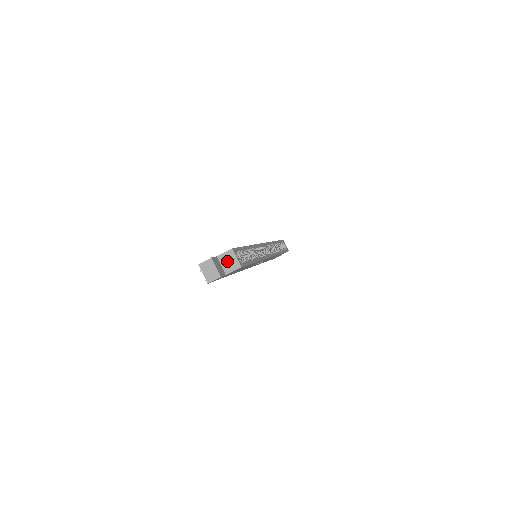
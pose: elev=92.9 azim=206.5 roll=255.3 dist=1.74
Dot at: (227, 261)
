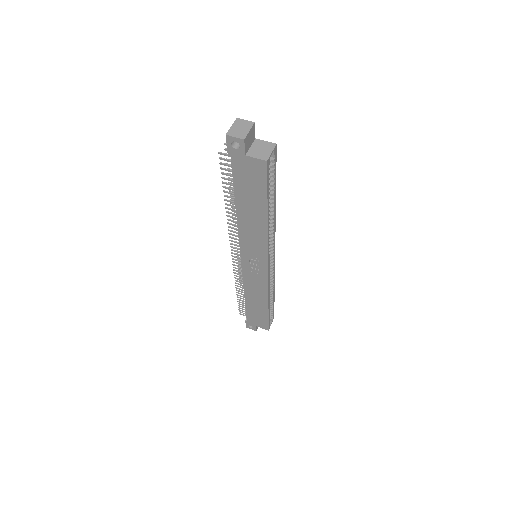
Dot at: (260, 148)
